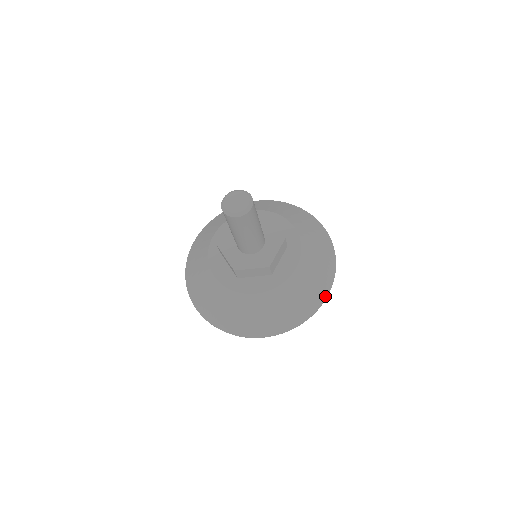
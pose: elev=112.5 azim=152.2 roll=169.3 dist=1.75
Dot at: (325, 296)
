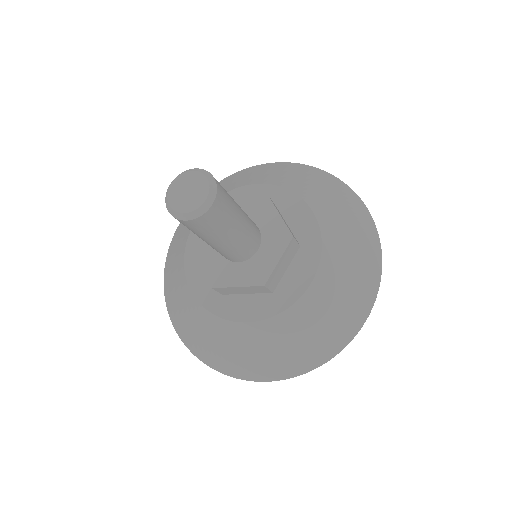
Dot at: (360, 324)
